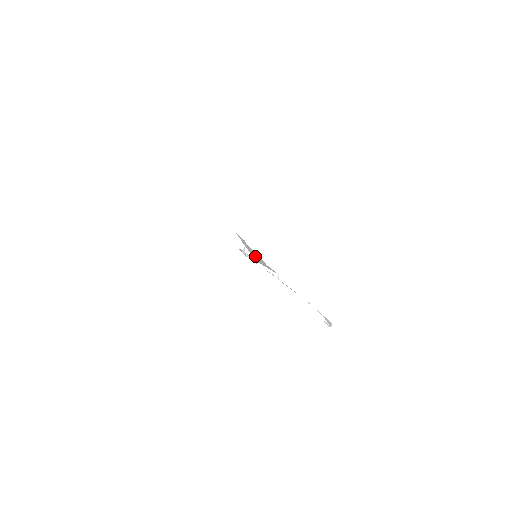
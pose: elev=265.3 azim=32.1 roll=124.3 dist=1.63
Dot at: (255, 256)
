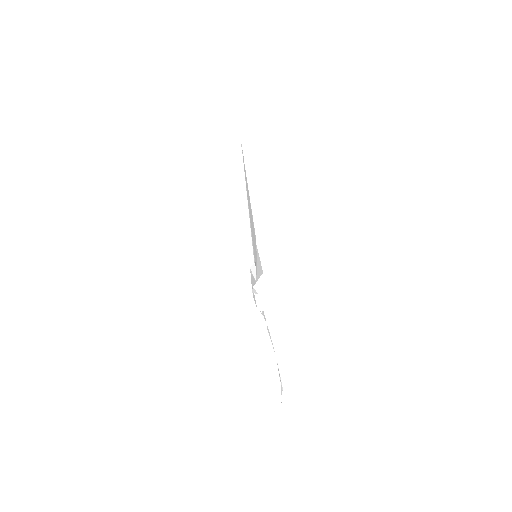
Dot at: (254, 248)
